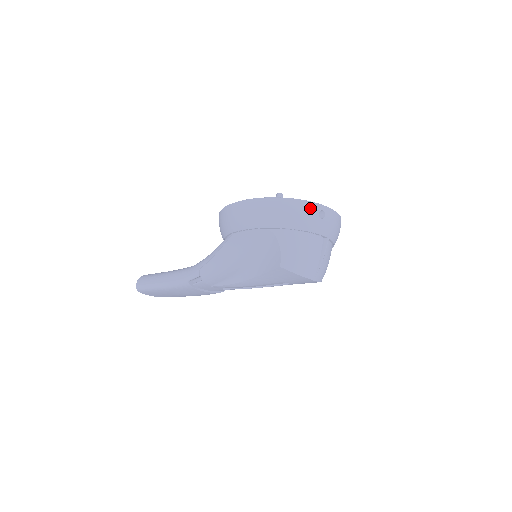
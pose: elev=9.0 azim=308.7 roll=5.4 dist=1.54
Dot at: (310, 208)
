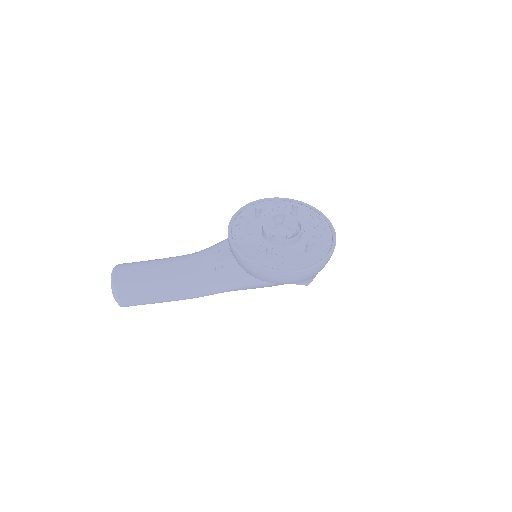
Dot at: occluded
